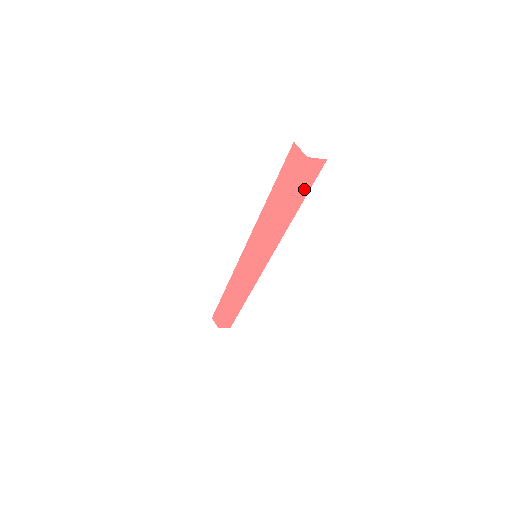
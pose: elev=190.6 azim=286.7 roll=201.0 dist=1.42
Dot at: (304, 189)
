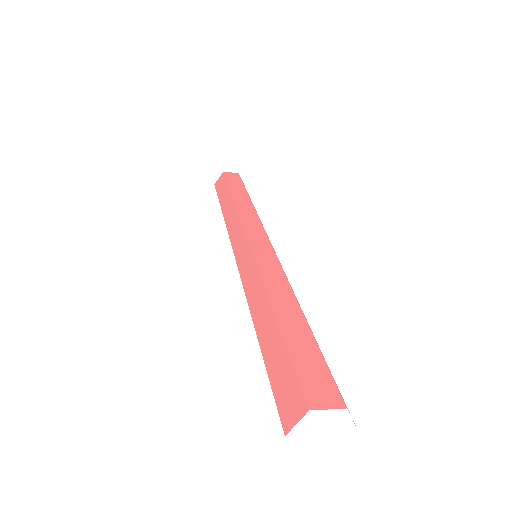
Dot at: occluded
